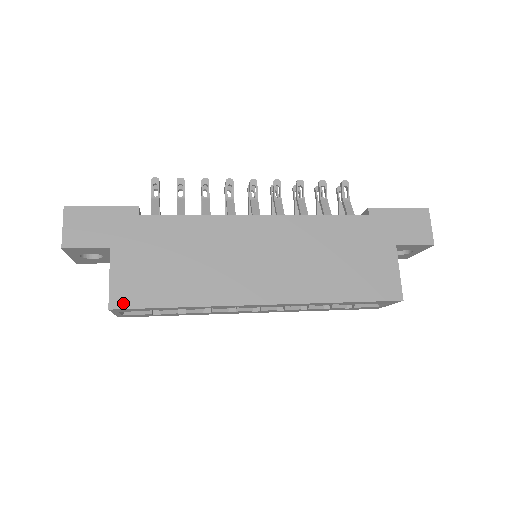
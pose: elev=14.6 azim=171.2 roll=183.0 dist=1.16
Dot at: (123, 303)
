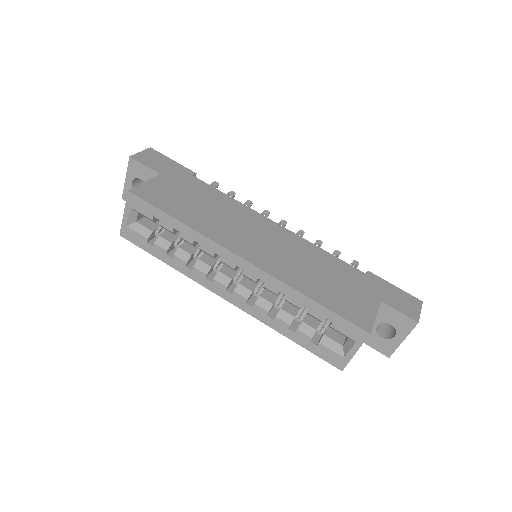
Dot at: (141, 195)
